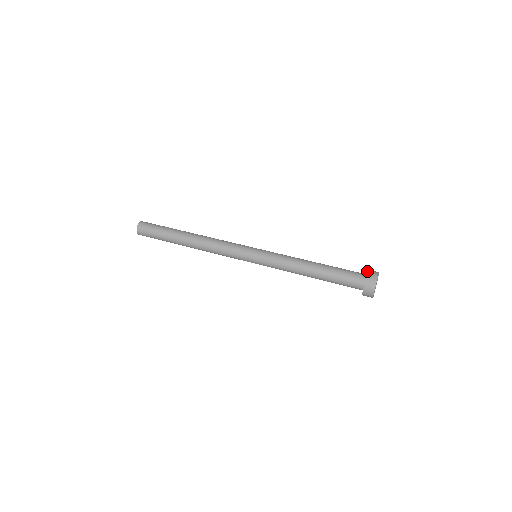
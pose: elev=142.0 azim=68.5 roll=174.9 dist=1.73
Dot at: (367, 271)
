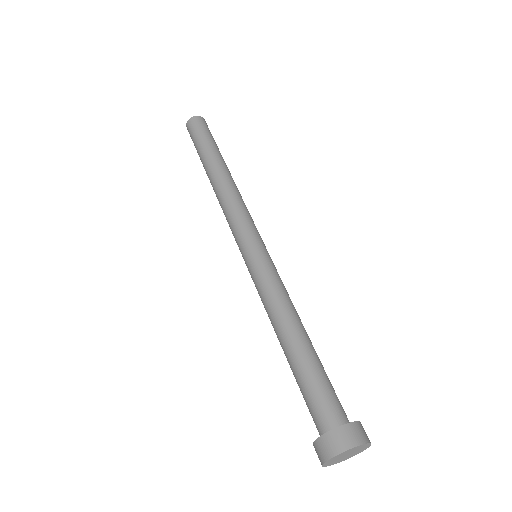
Dot at: (332, 428)
